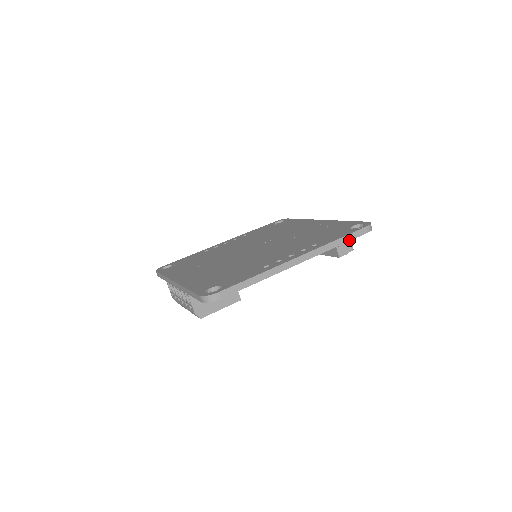
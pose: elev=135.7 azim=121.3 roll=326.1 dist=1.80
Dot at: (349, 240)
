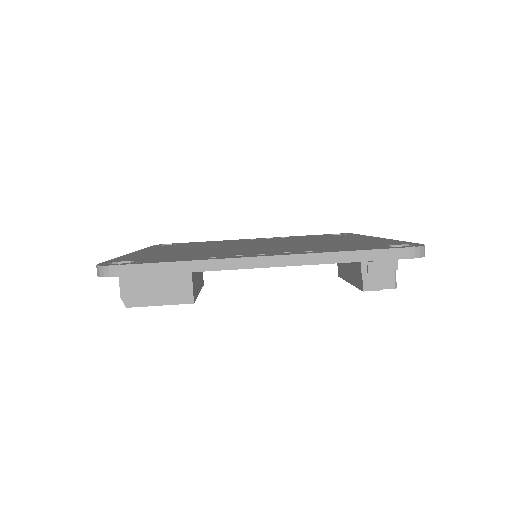
Dot at: (369, 259)
